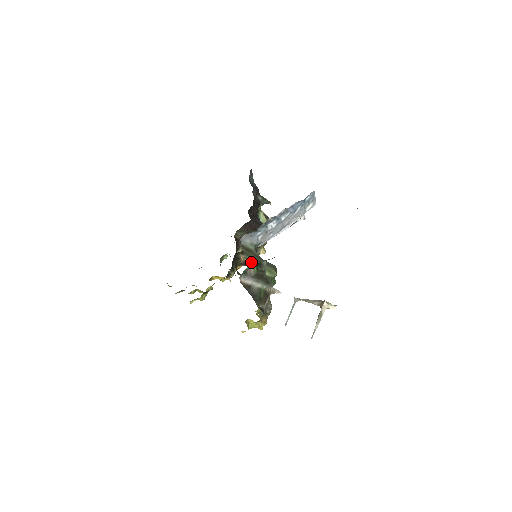
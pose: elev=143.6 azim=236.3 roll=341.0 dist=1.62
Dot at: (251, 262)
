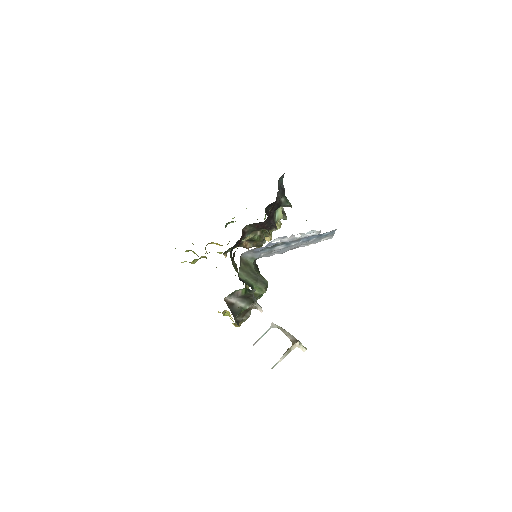
Dot at: (243, 280)
